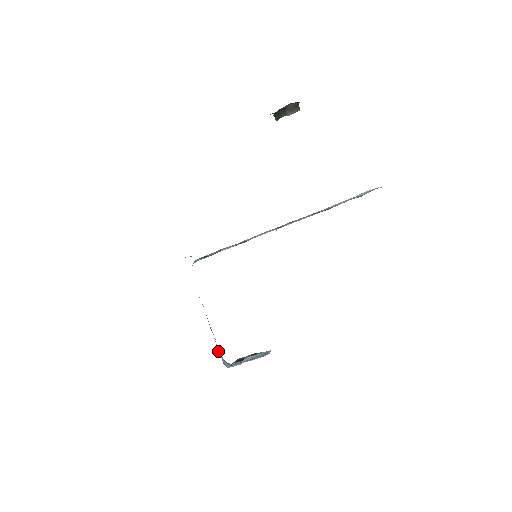
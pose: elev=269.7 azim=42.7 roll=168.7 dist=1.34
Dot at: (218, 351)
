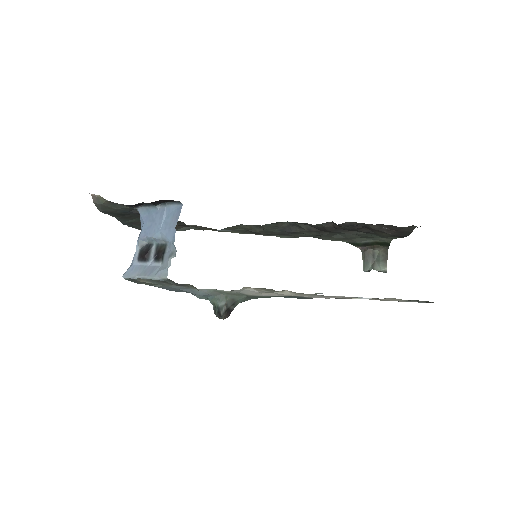
Dot at: occluded
